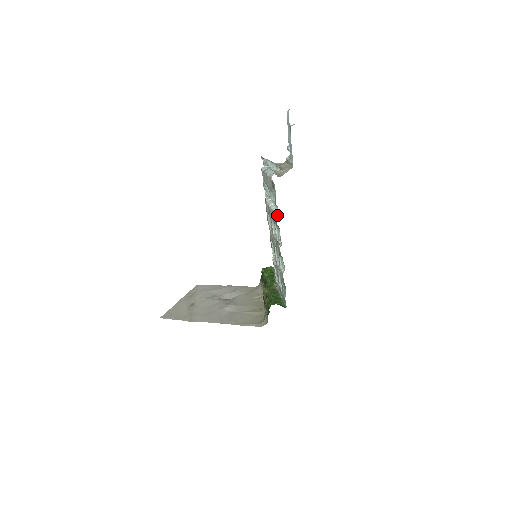
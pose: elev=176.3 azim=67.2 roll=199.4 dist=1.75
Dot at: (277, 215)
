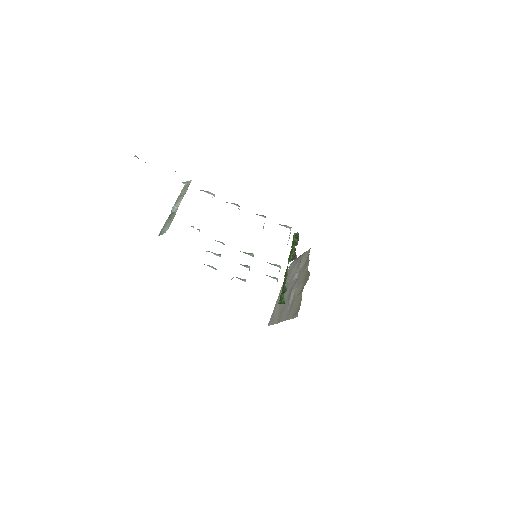
Dot at: occluded
